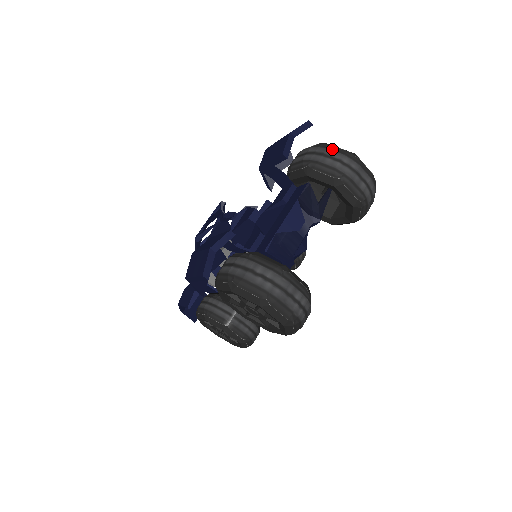
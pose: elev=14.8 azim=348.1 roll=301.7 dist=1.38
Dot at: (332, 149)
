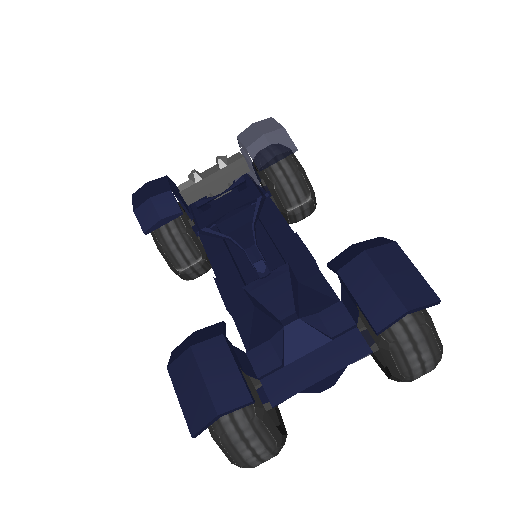
Dot at: (429, 343)
